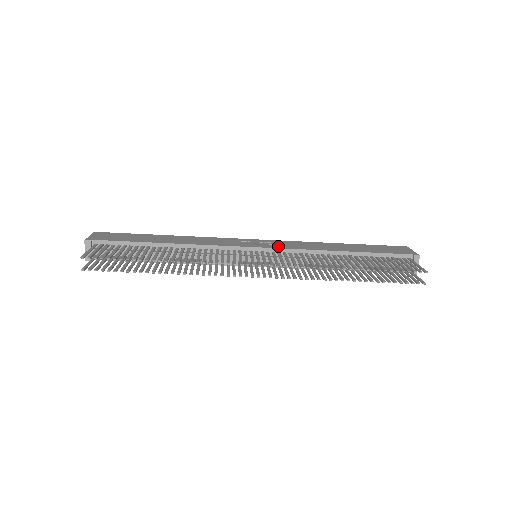
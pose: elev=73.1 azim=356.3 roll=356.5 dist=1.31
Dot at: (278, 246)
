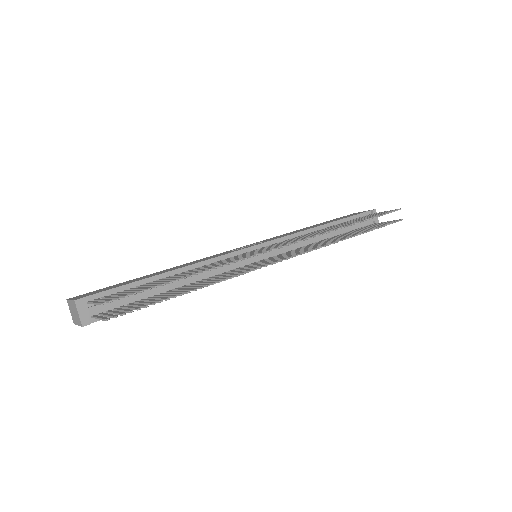
Dot at: (270, 240)
